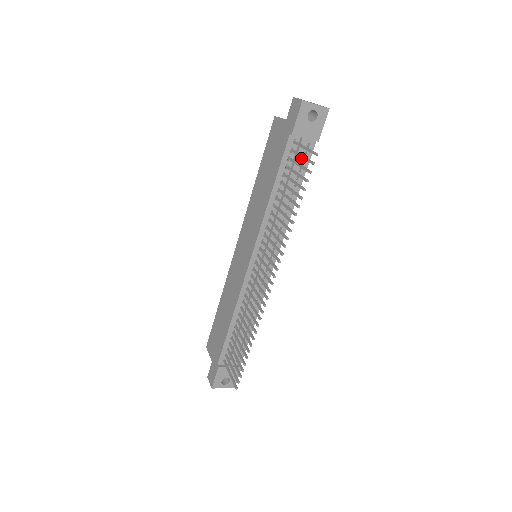
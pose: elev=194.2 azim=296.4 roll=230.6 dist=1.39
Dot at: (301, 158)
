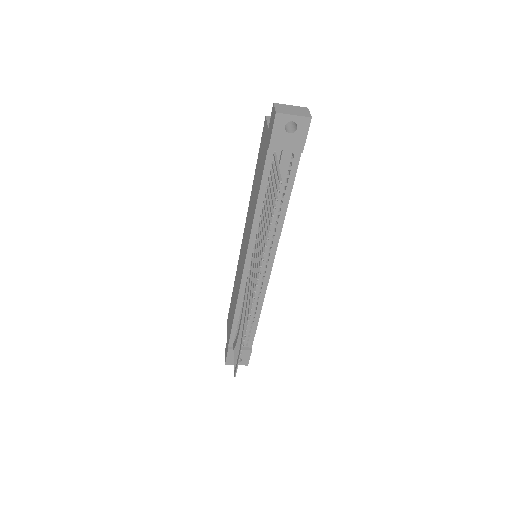
Dot at: (286, 169)
